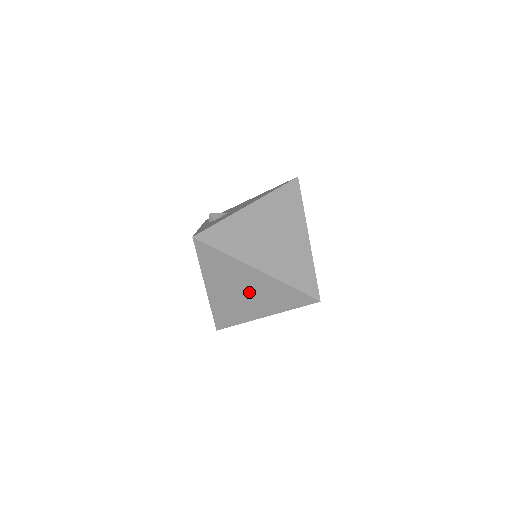
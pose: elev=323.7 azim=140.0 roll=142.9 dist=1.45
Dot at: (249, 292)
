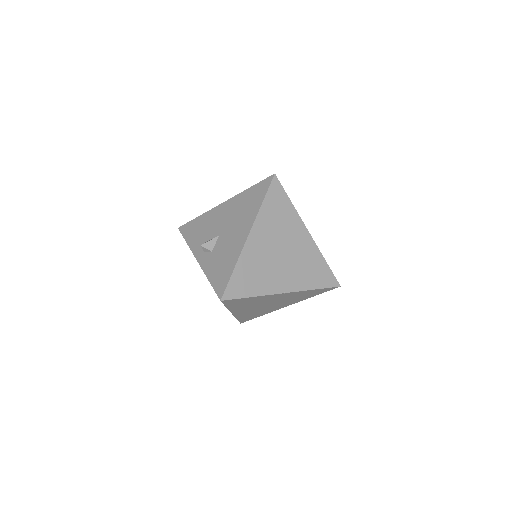
Dot at: (275, 303)
